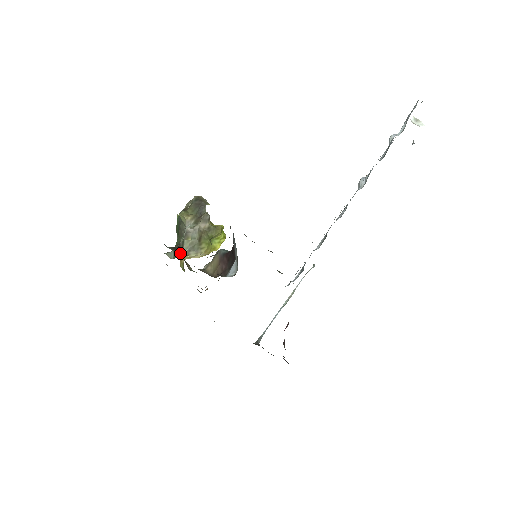
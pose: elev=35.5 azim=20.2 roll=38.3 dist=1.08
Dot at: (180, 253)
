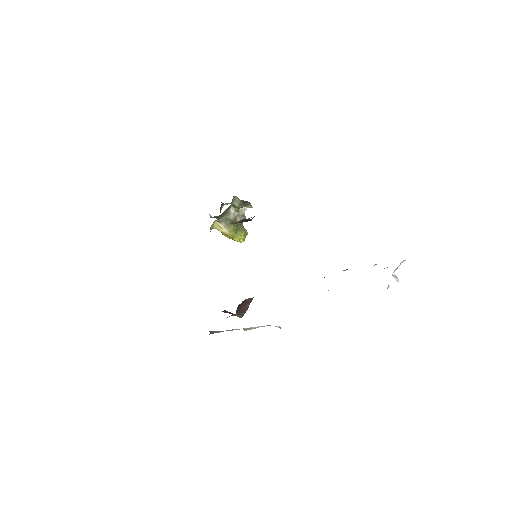
Dot at: occluded
